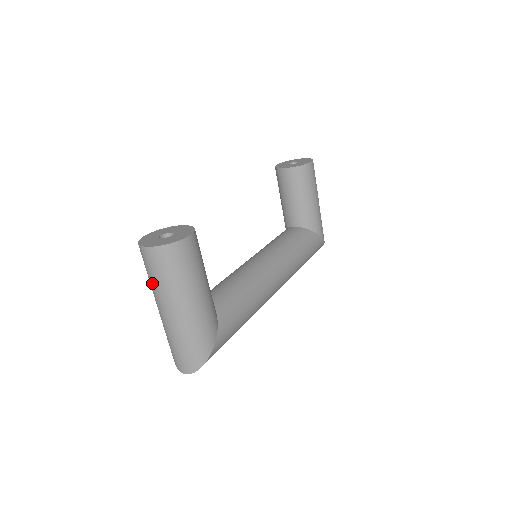
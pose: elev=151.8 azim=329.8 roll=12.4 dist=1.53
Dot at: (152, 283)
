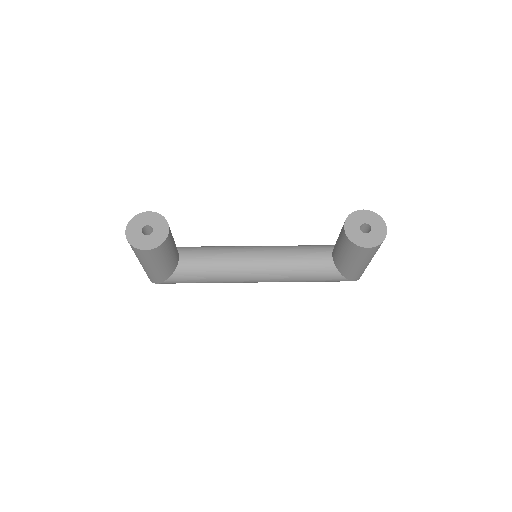
Dot at: occluded
